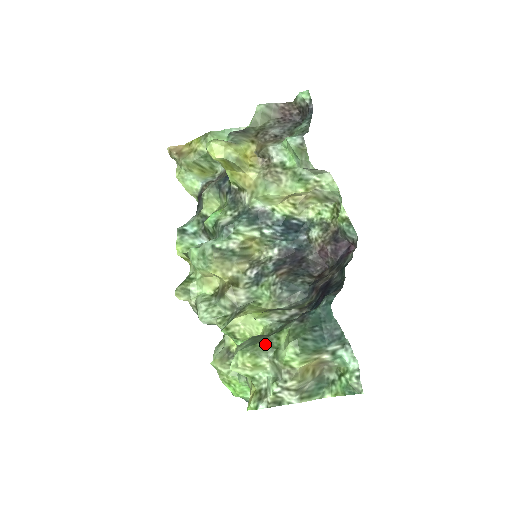
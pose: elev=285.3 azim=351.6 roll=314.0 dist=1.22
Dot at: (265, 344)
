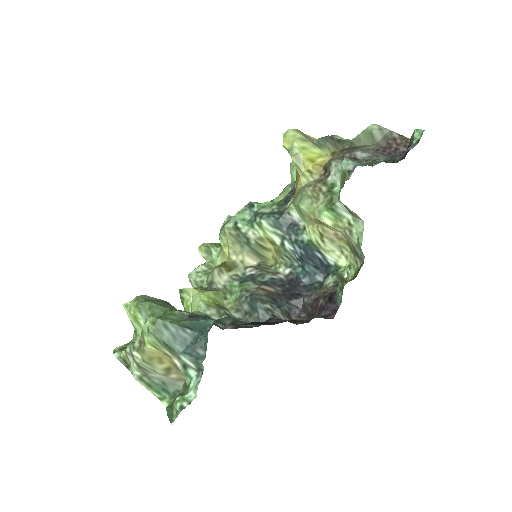
Dot at: (152, 308)
